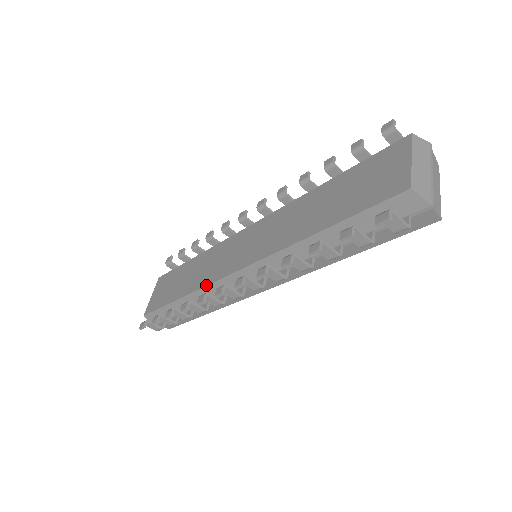
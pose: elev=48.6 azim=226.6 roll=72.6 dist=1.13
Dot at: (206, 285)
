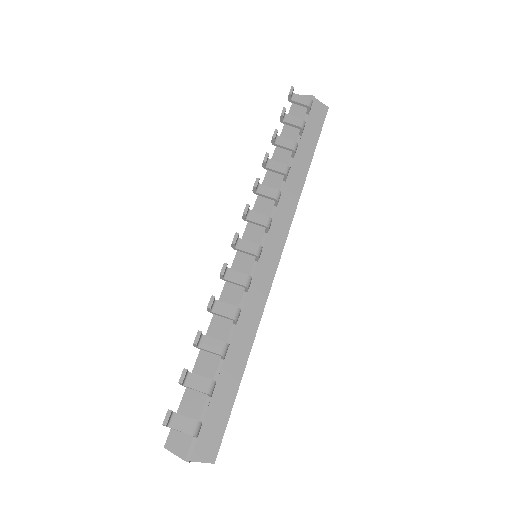
Dot at: occluded
